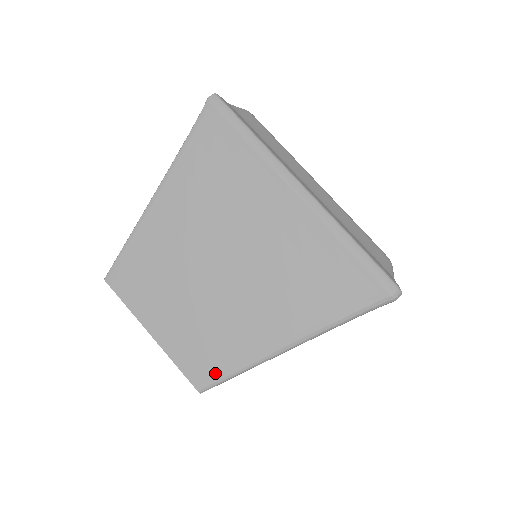
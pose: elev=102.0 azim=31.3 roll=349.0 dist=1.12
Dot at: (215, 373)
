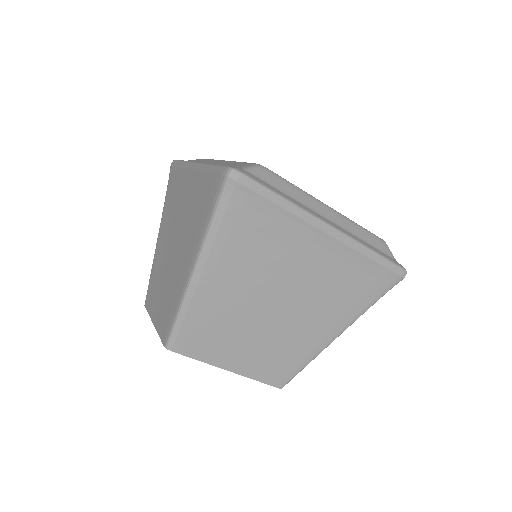
Dot at: (170, 325)
